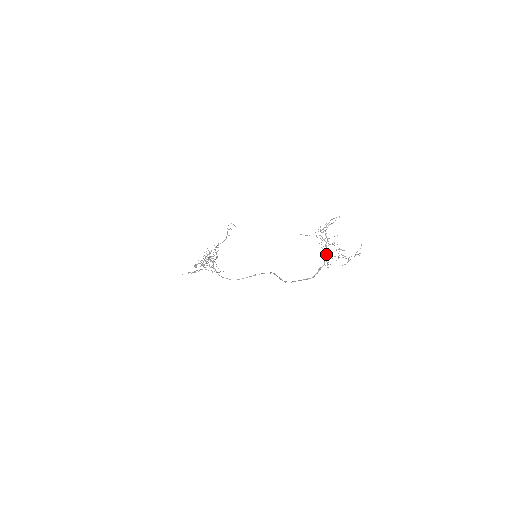
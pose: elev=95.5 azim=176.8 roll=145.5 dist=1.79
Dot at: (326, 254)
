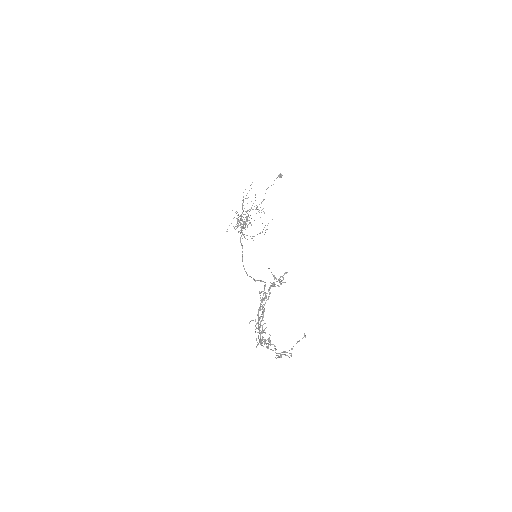
Dot at: (262, 333)
